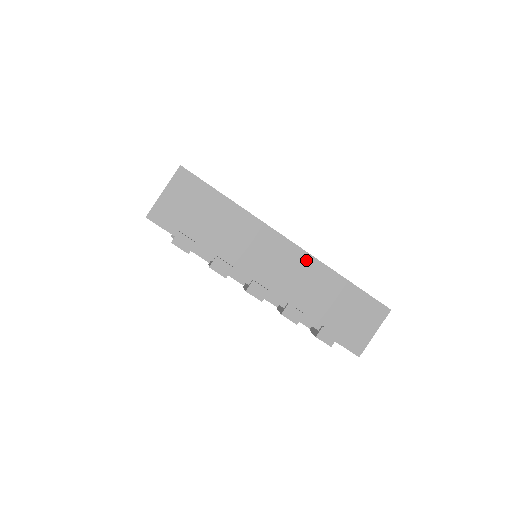
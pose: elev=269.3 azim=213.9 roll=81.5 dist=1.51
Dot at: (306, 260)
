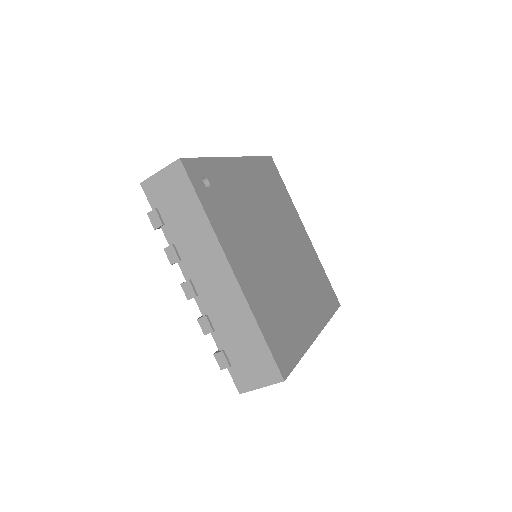
Dot at: (237, 293)
